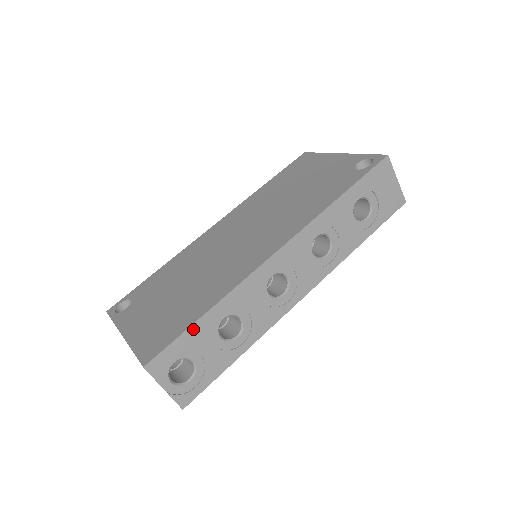
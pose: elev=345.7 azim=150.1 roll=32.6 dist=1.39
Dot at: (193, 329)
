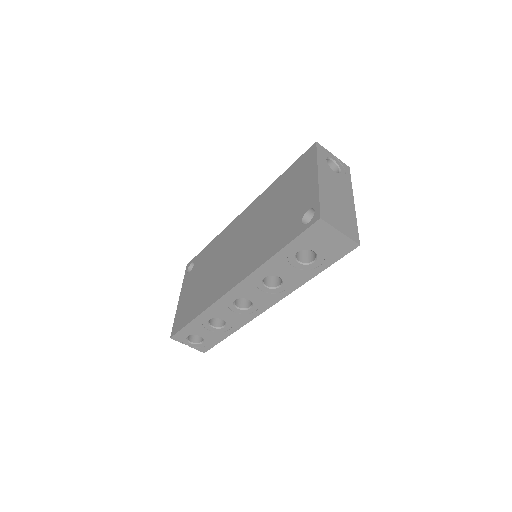
Dot at: (191, 324)
